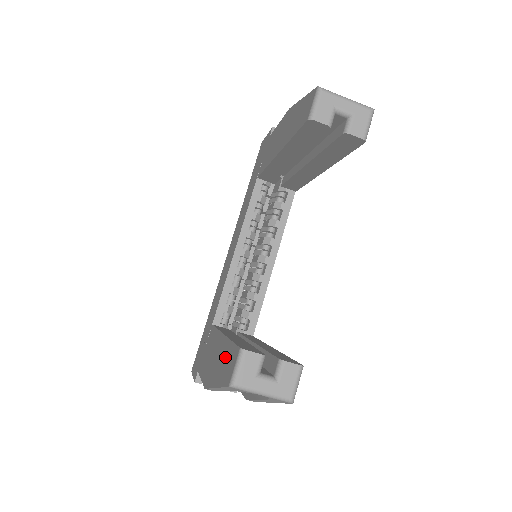
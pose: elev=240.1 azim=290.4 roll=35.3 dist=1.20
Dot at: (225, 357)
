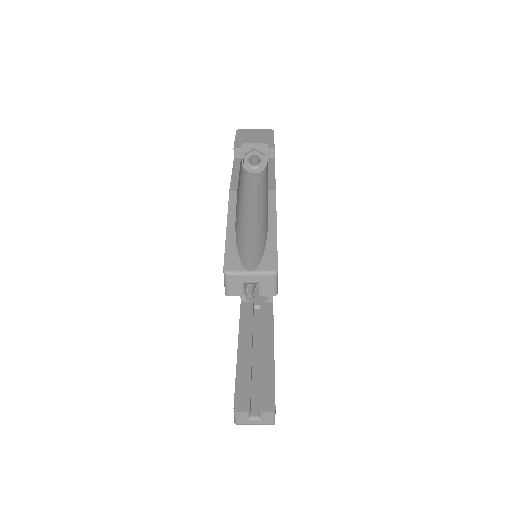
Dot at: occluded
